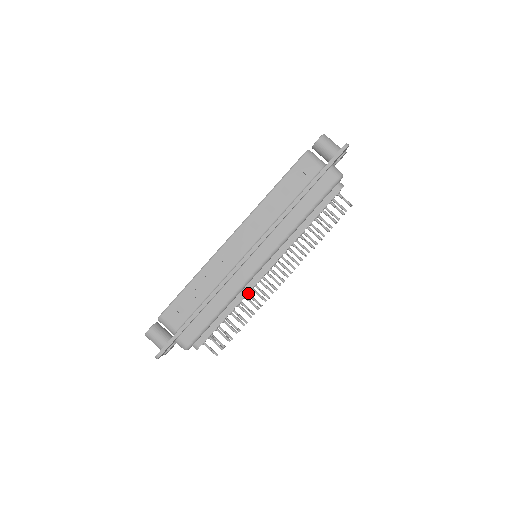
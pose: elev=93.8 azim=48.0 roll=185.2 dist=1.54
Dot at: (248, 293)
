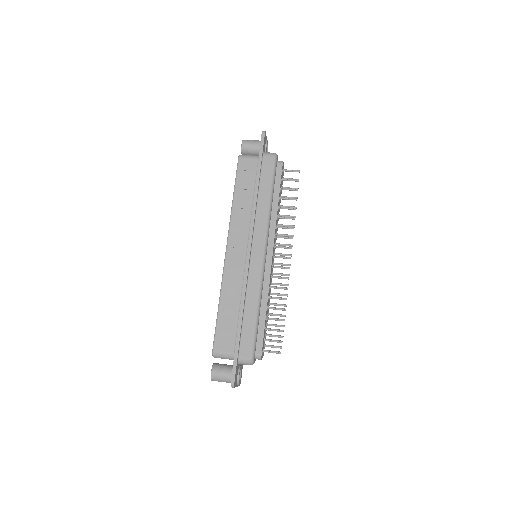
Dot at: (270, 286)
